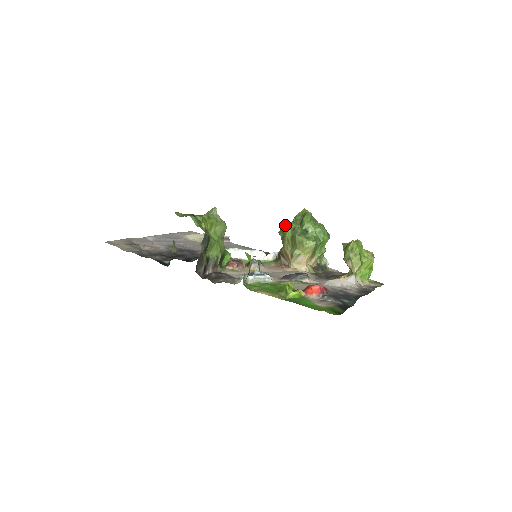
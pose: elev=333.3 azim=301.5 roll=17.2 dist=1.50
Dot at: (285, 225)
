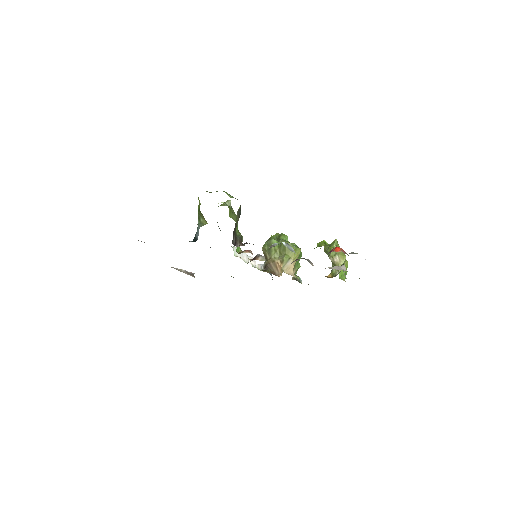
Dot at: (270, 238)
